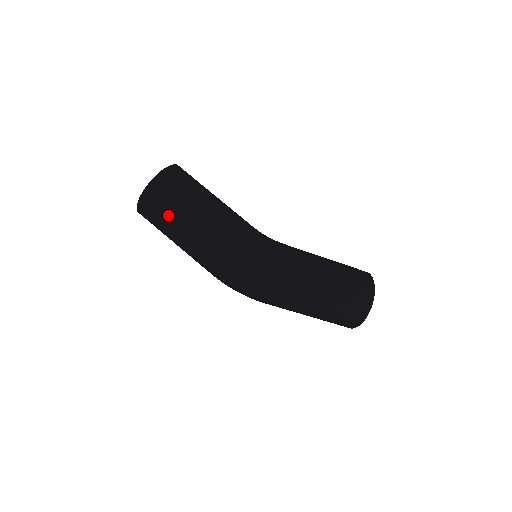
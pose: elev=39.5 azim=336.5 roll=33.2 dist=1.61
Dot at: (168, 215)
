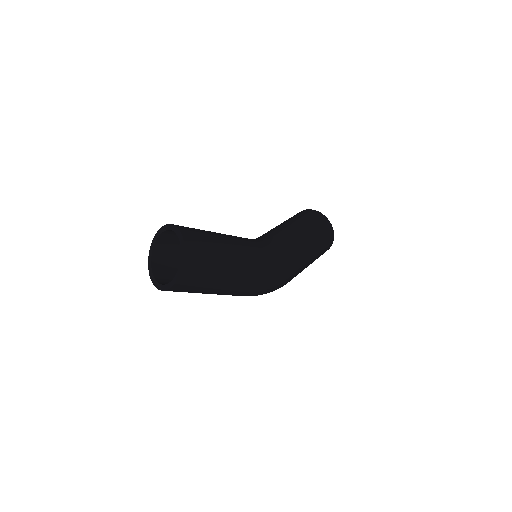
Dot at: (204, 287)
